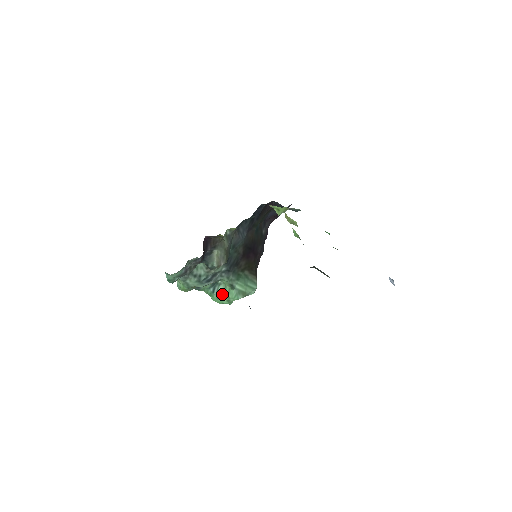
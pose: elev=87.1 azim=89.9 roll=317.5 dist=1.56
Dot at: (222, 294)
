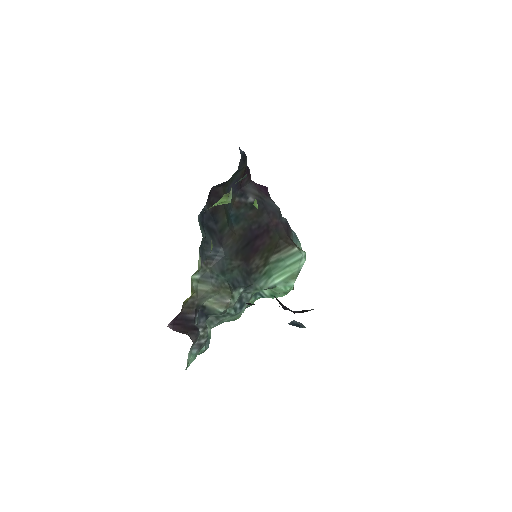
Dot at: (272, 294)
